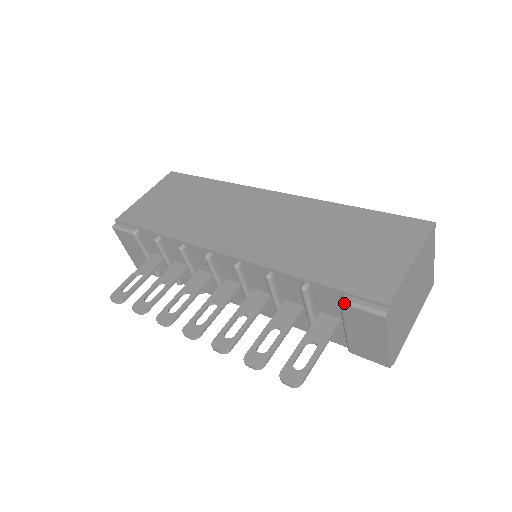
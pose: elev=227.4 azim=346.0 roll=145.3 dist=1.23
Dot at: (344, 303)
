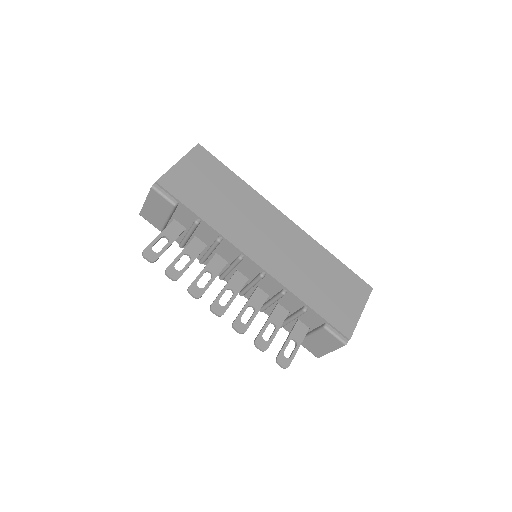
Dot at: (327, 329)
